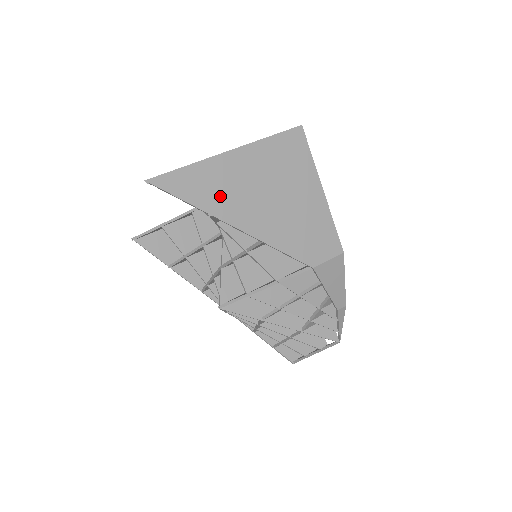
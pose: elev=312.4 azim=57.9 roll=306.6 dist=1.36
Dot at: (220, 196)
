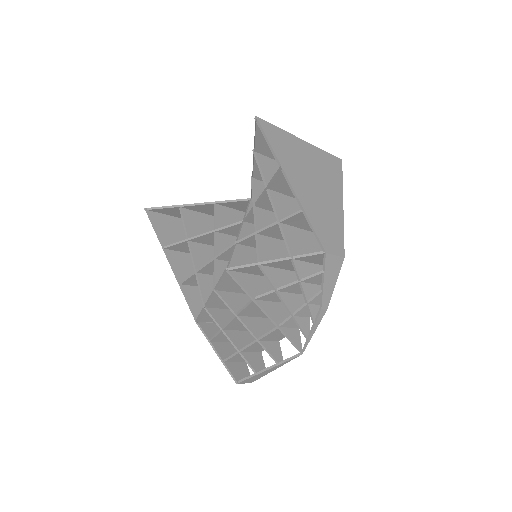
Dot at: (291, 161)
